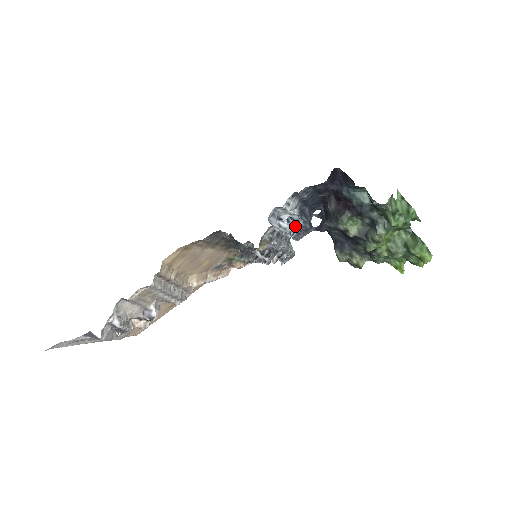
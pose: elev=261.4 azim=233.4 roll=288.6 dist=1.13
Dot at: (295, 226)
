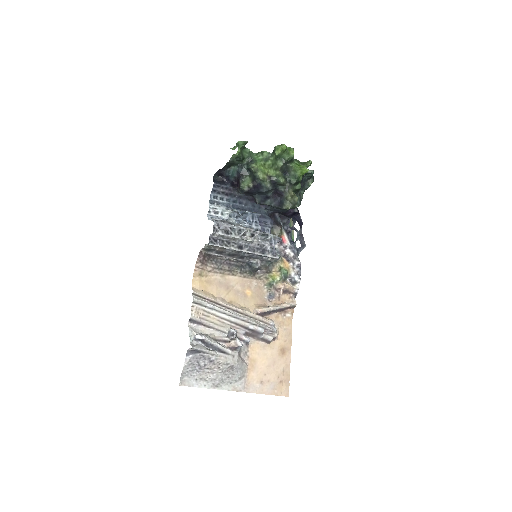
Dot at: (245, 219)
